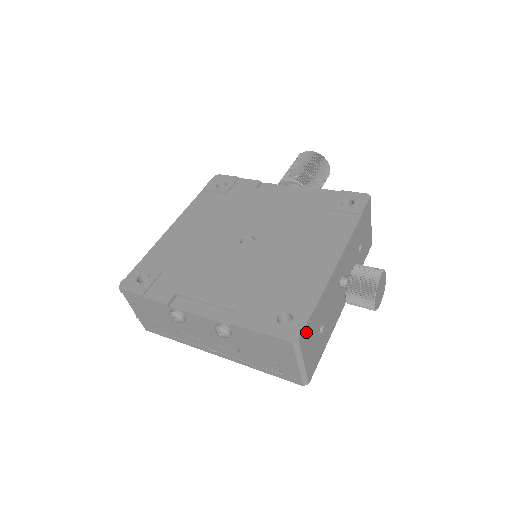
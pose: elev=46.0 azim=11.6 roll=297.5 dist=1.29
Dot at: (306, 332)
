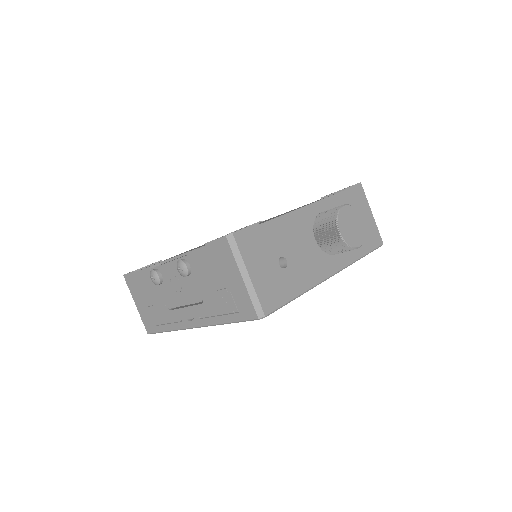
Dot at: (248, 237)
